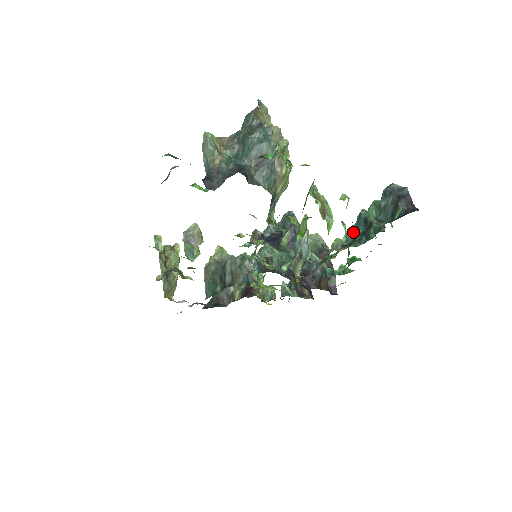
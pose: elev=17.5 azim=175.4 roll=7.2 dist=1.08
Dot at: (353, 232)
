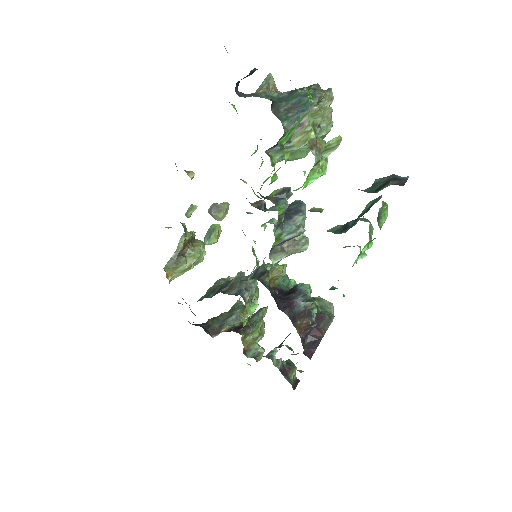
Dot at: (342, 226)
